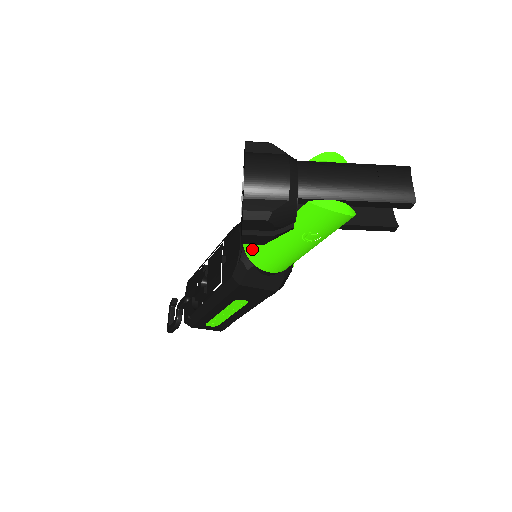
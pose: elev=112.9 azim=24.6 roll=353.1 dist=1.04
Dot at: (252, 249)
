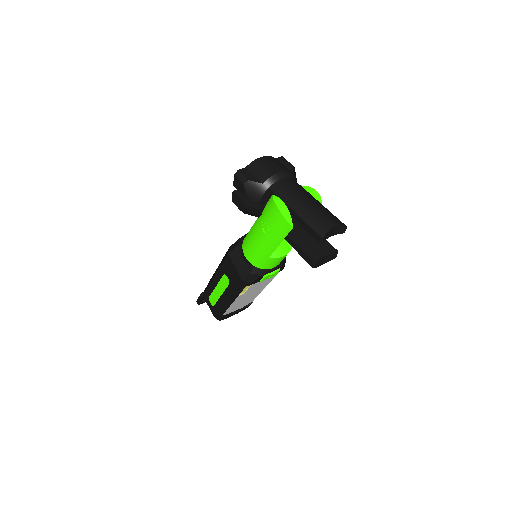
Dot at: occluded
